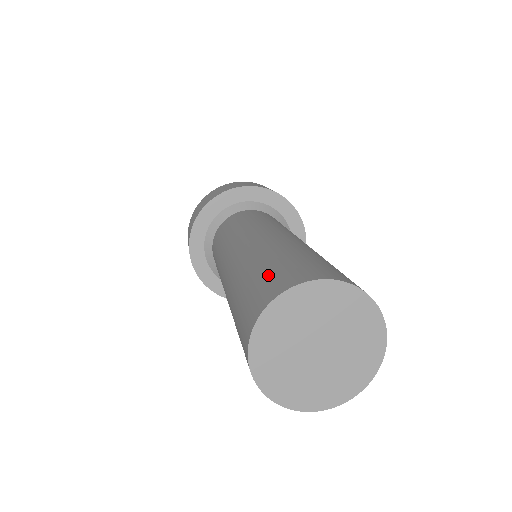
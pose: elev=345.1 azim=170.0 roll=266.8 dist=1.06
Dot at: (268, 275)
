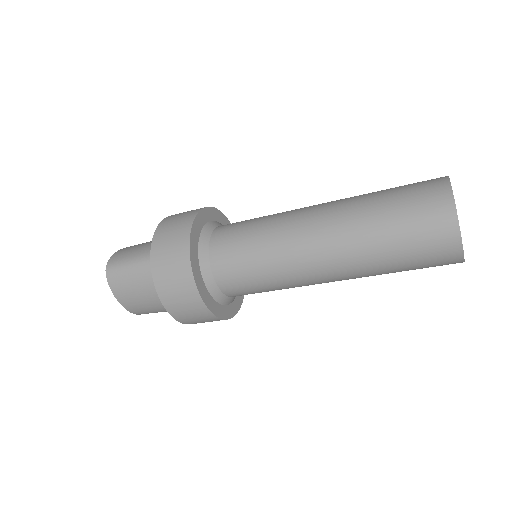
Dot at: (411, 184)
